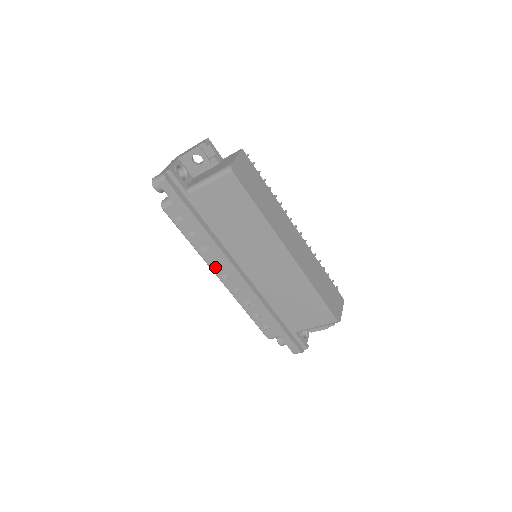
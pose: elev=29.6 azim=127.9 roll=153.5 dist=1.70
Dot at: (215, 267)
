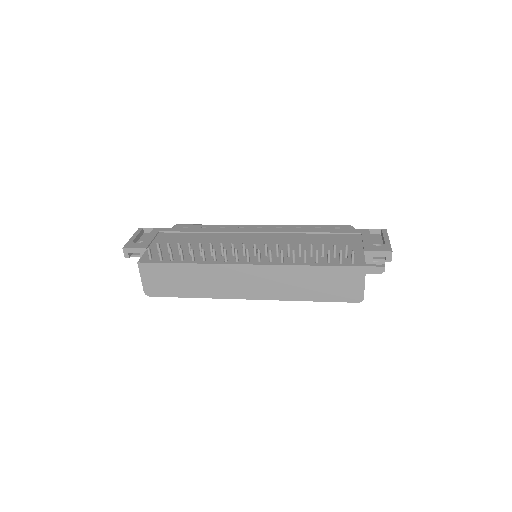
Dot at: occluded
